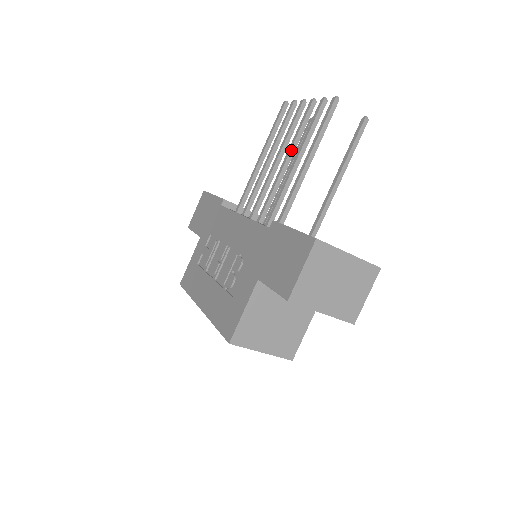
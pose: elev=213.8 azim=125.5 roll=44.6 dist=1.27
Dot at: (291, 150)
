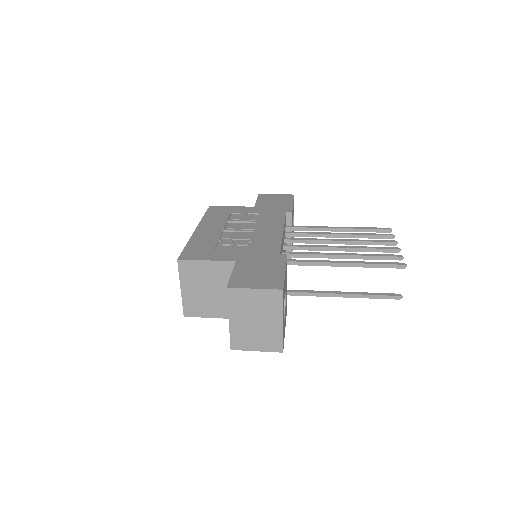
Dot at: (351, 248)
